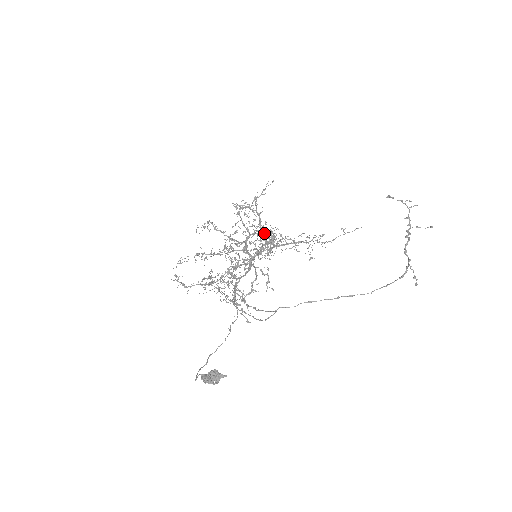
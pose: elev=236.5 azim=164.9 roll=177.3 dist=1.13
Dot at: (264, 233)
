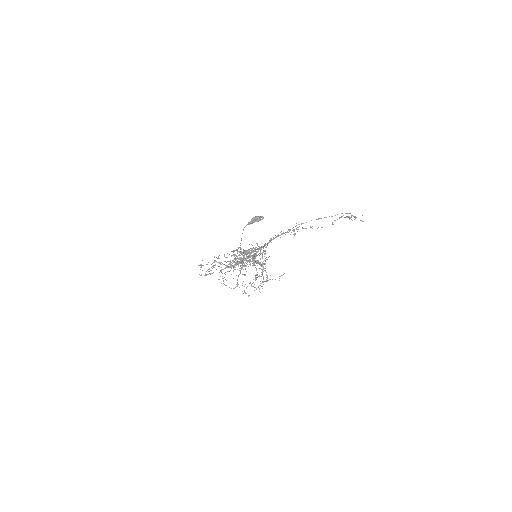
Dot at: occluded
